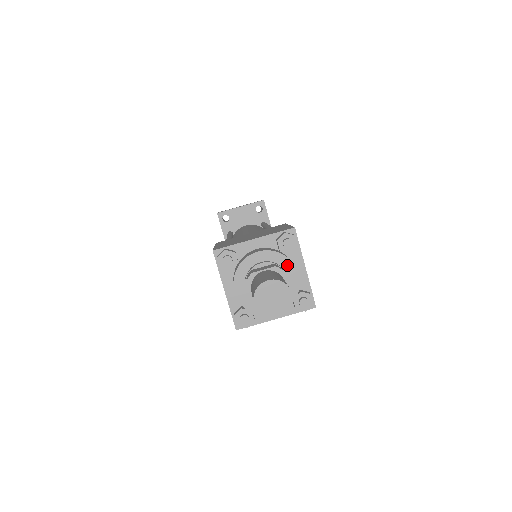
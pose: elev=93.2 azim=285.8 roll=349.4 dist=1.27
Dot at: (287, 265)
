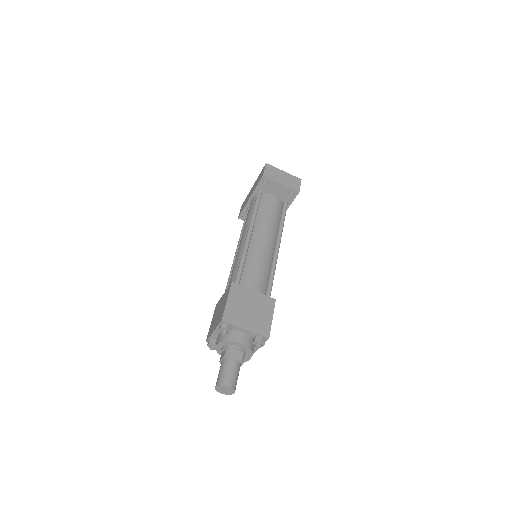
Dot at: (249, 353)
